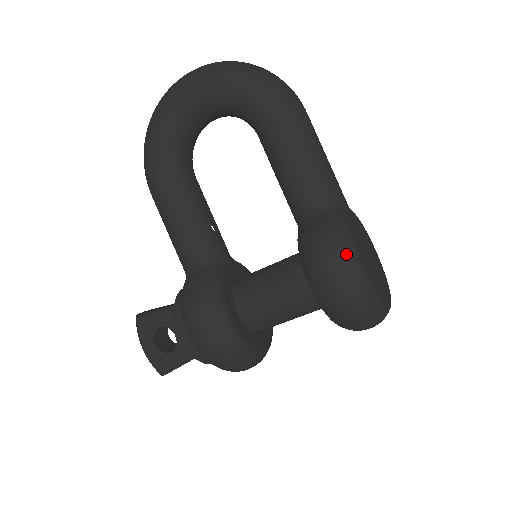
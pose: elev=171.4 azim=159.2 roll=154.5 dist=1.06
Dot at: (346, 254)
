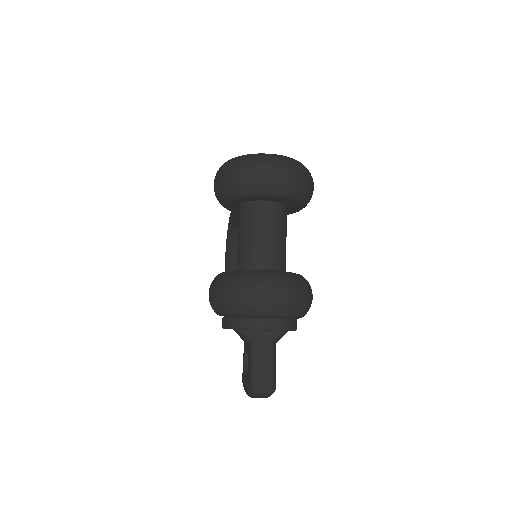
Dot at: occluded
